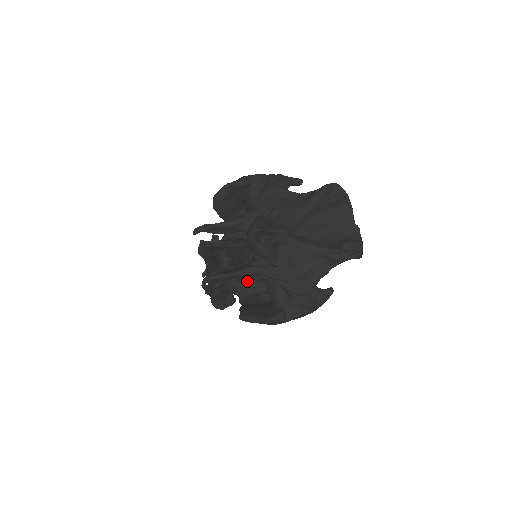
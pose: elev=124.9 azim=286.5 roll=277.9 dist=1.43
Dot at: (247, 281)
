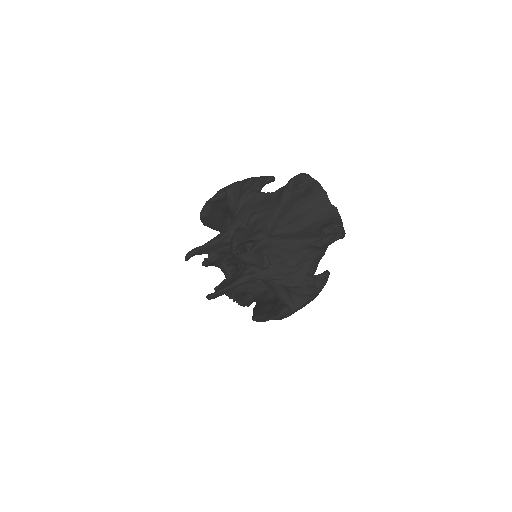
Dot at: occluded
